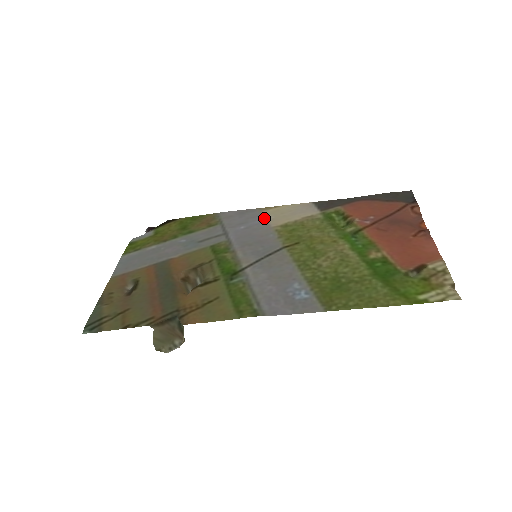
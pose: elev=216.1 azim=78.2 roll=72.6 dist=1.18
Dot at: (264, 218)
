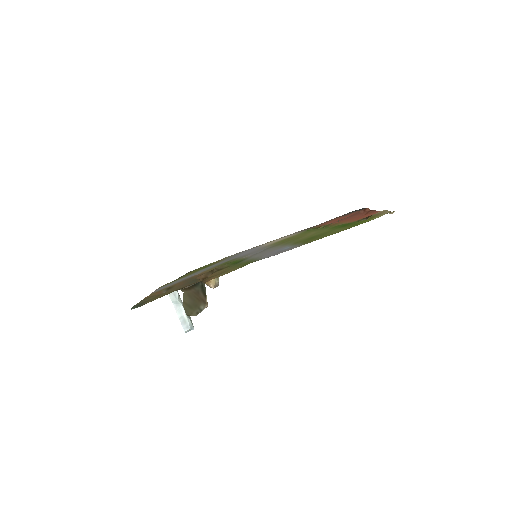
Dot at: (261, 246)
